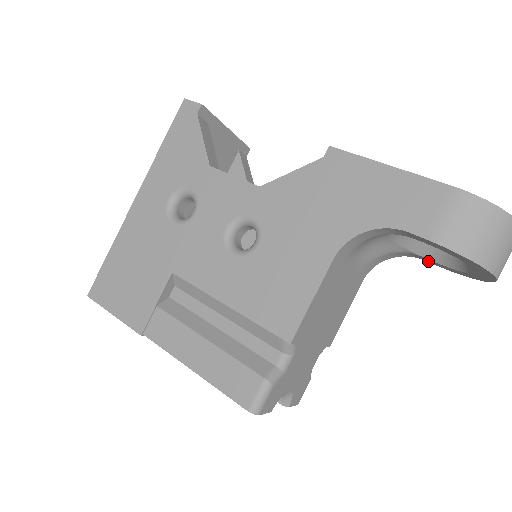
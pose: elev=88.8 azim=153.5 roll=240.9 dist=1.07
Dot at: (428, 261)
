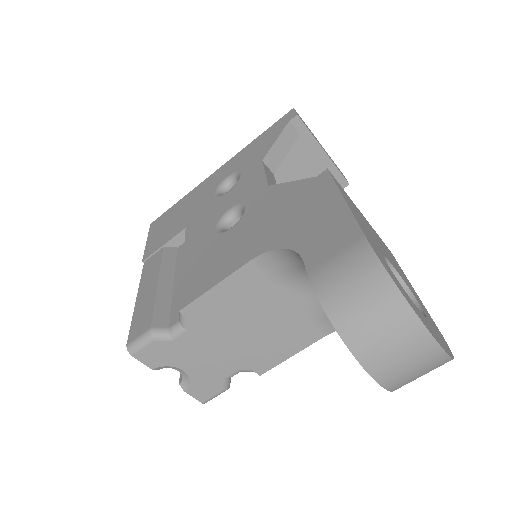
Dot at: occluded
